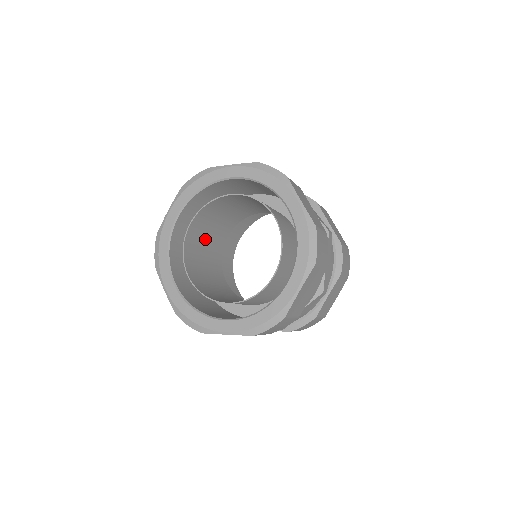
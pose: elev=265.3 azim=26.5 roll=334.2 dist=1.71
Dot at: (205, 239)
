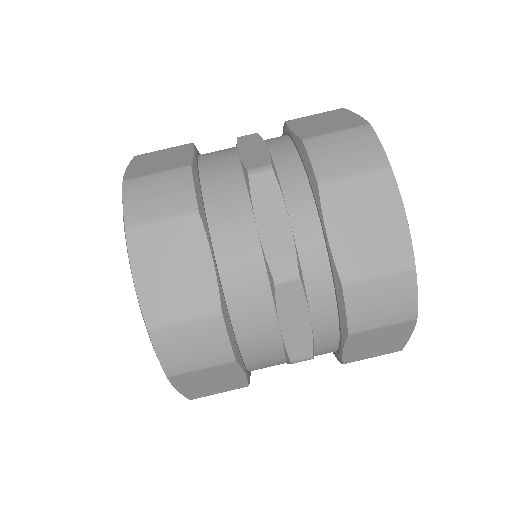
Dot at: occluded
